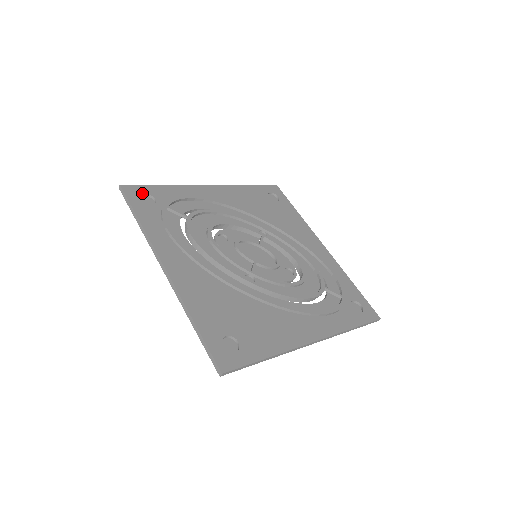
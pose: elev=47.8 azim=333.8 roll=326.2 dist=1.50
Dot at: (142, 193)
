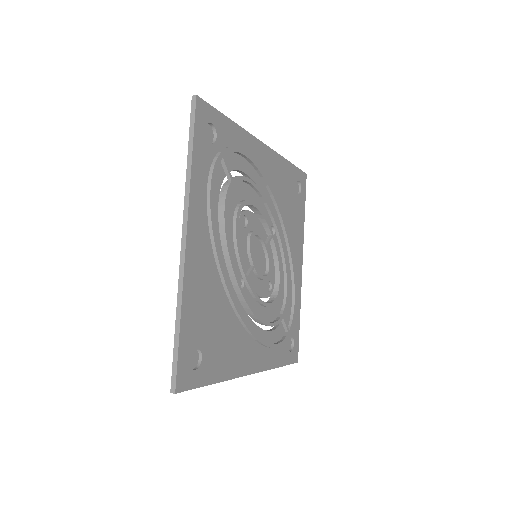
Dot at: (210, 121)
